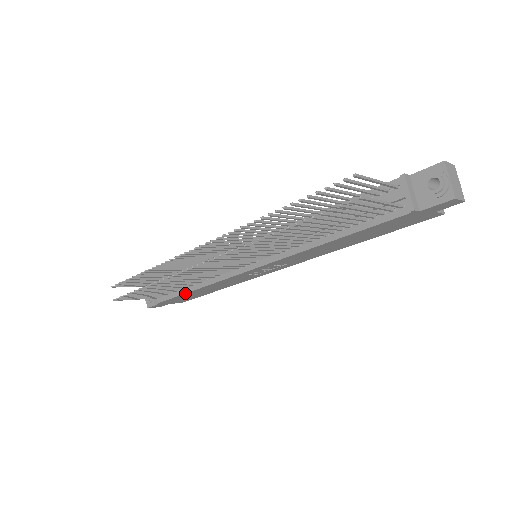
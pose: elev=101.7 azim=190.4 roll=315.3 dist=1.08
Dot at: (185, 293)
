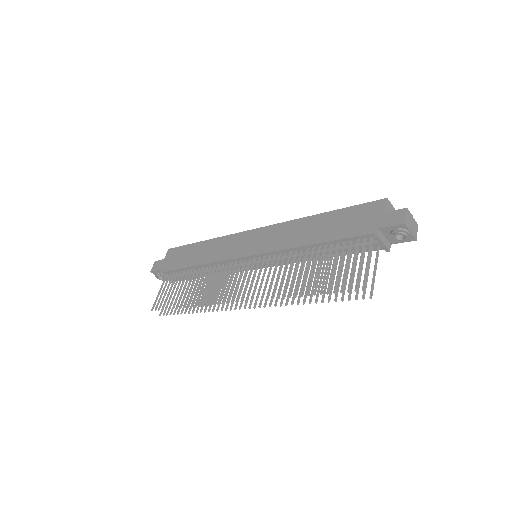
Dot at: occluded
